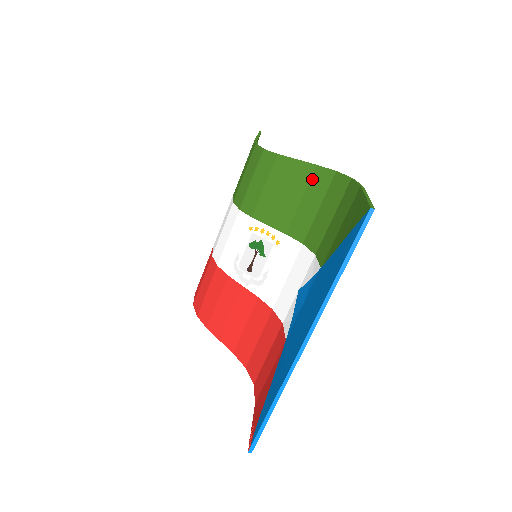
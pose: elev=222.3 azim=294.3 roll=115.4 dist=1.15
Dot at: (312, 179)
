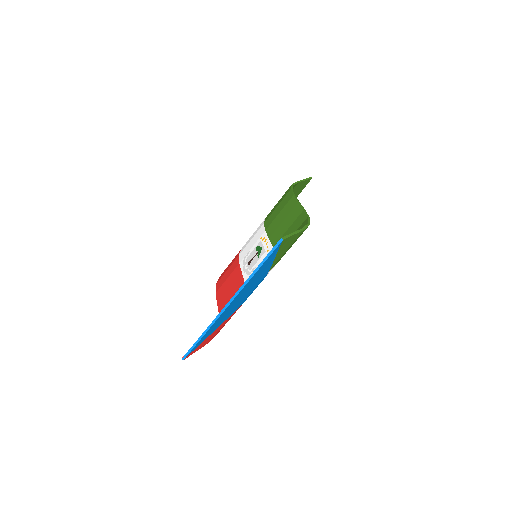
Dot at: (298, 217)
